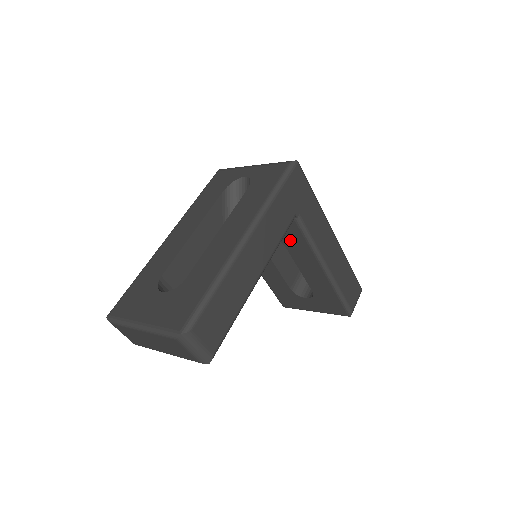
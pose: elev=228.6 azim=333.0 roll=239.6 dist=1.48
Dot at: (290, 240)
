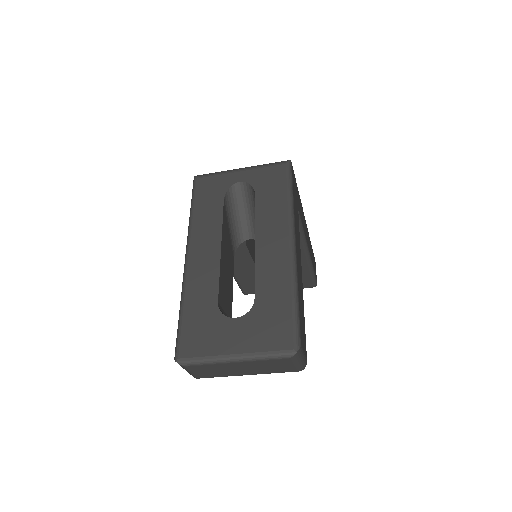
Dot at: occluded
